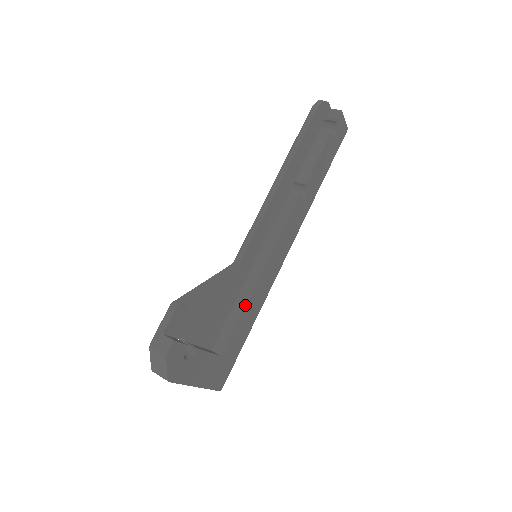
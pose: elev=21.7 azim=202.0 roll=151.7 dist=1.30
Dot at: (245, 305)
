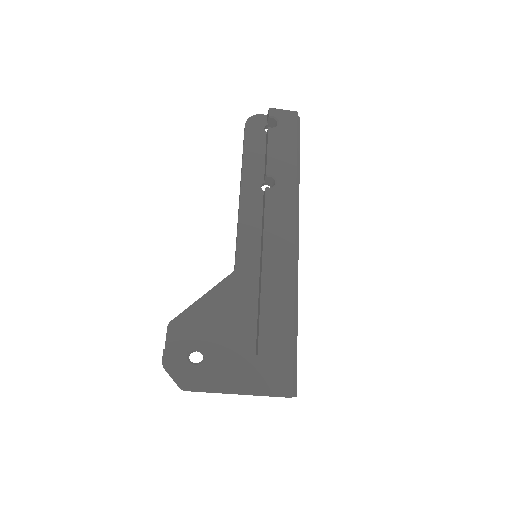
Dot at: (260, 299)
